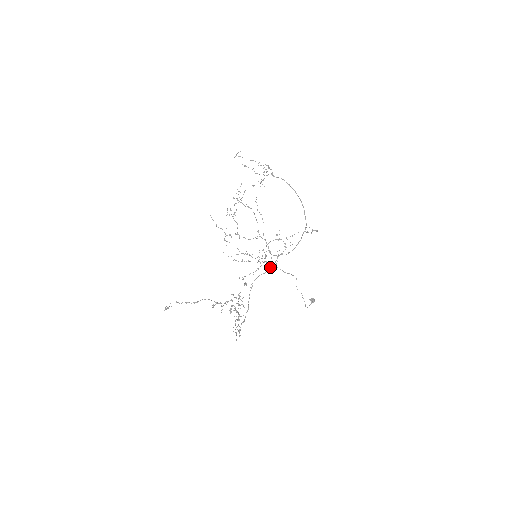
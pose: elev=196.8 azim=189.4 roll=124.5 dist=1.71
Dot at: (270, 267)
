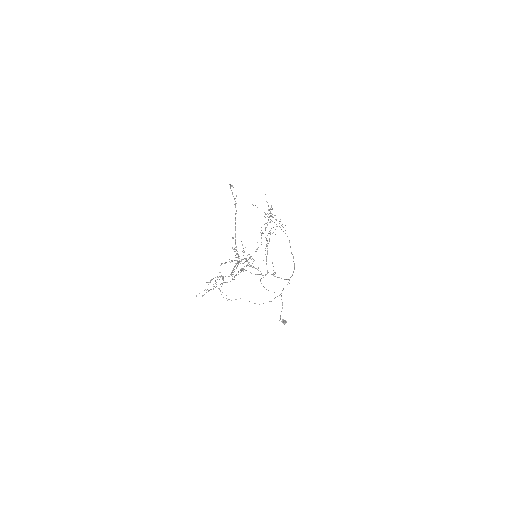
Dot at: (259, 274)
